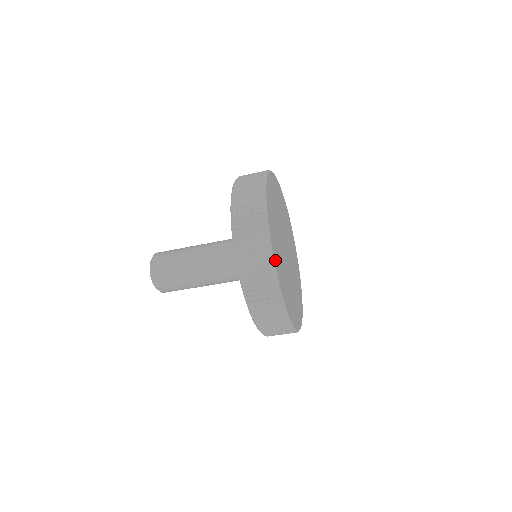
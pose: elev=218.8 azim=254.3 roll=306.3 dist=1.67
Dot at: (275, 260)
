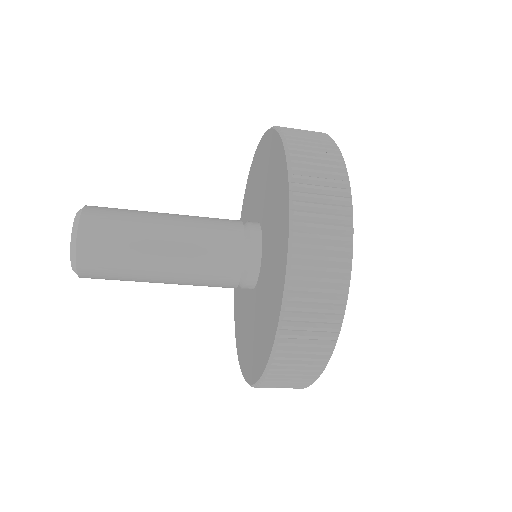
Dot at: occluded
